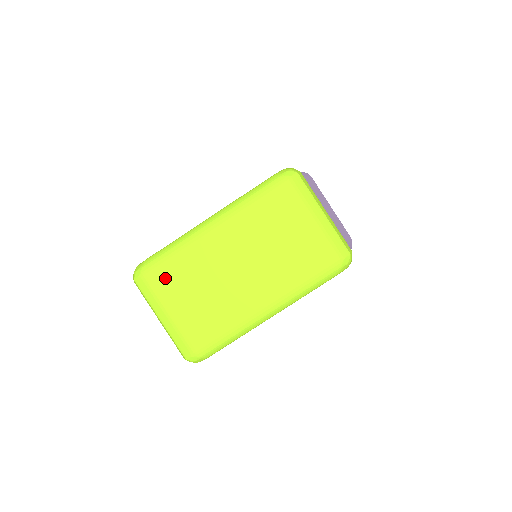
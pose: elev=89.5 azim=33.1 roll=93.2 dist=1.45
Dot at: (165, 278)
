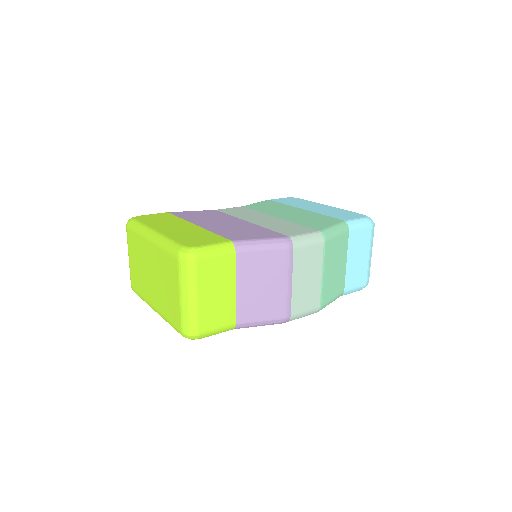
Dot at: (131, 239)
